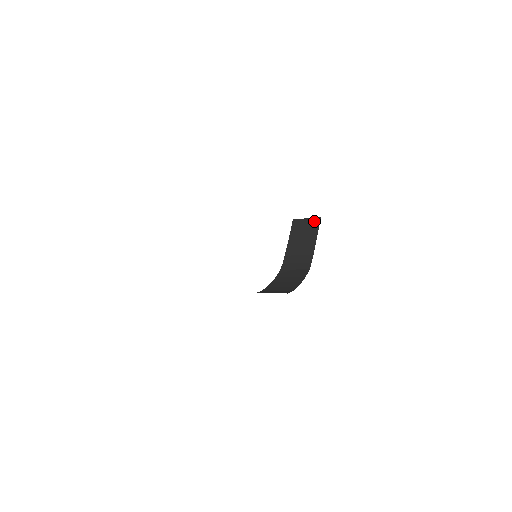
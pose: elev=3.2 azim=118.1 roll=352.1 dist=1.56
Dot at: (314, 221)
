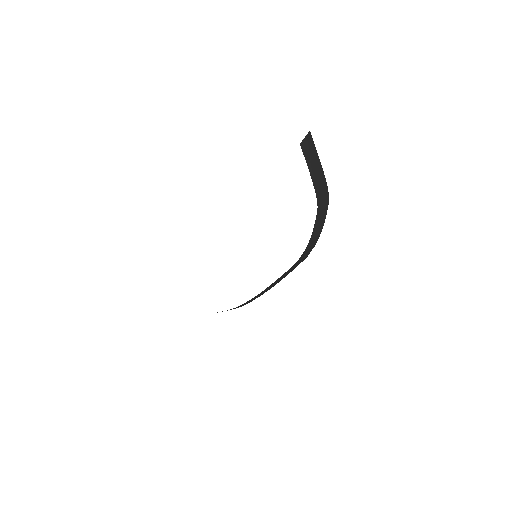
Dot at: (309, 138)
